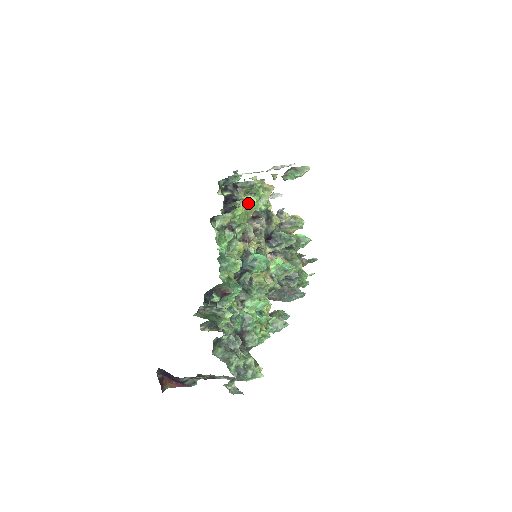
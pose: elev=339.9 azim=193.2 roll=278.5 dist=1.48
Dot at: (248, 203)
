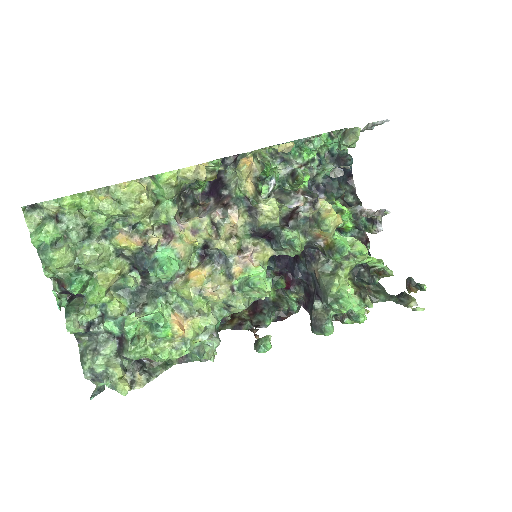
Dot at: (122, 190)
